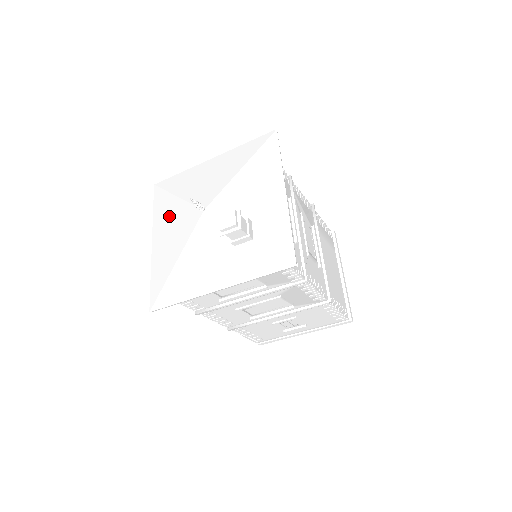
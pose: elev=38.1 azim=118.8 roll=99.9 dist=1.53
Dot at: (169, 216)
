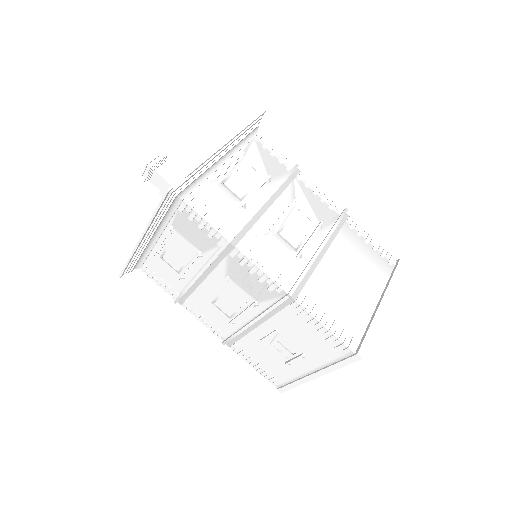
Dot at: occluded
